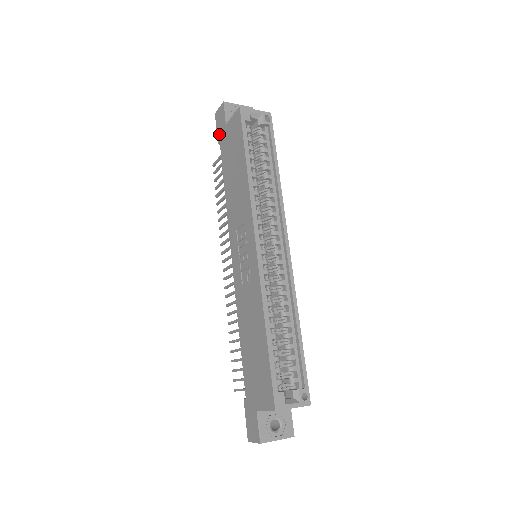
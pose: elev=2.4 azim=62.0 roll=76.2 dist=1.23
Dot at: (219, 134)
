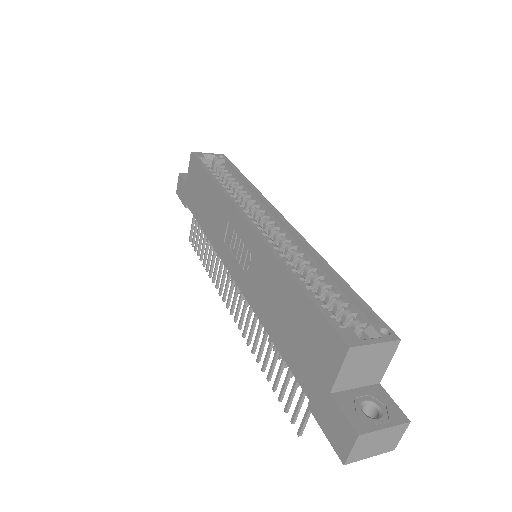
Dot at: (184, 199)
